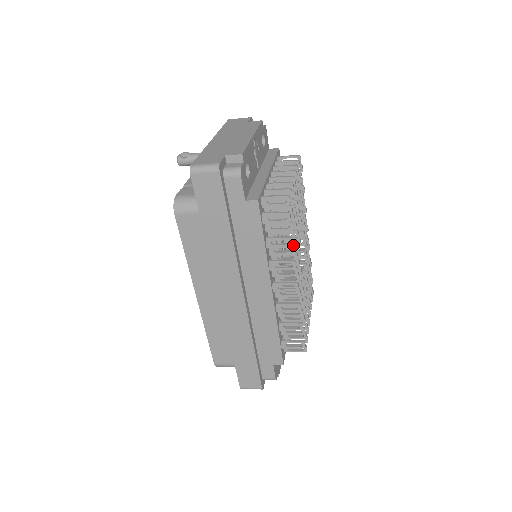
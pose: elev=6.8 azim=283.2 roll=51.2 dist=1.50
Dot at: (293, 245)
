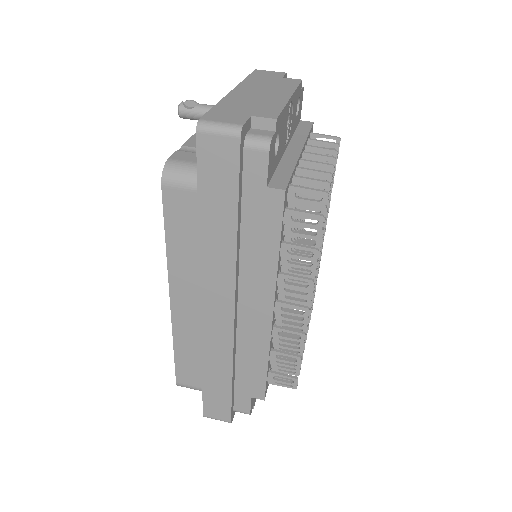
Dot at: occluded
